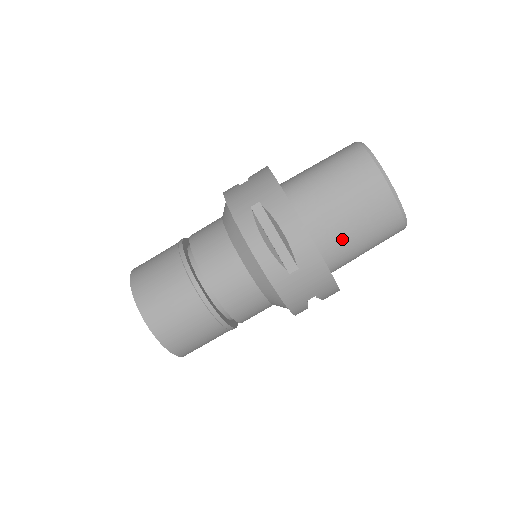
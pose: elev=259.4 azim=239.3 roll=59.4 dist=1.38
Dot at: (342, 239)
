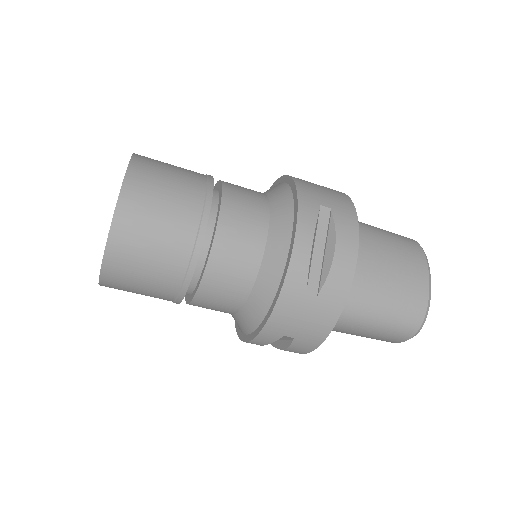
Dot at: occluded
